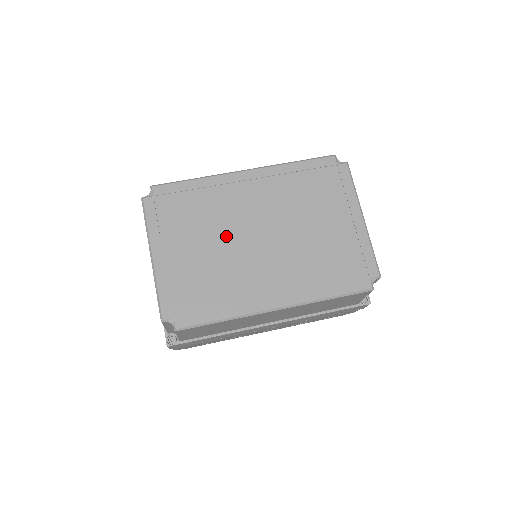
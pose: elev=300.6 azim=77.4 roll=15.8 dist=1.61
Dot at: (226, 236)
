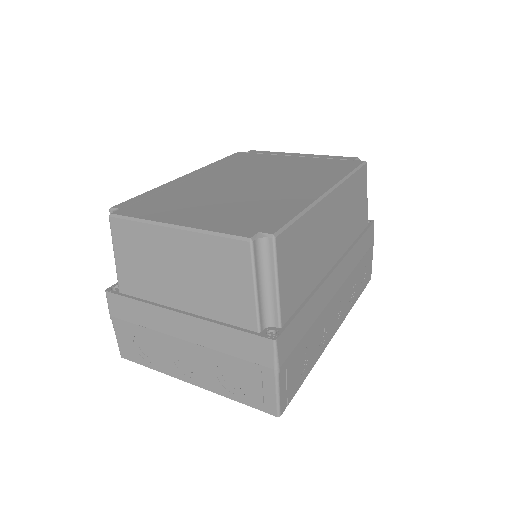
Dot at: (223, 192)
